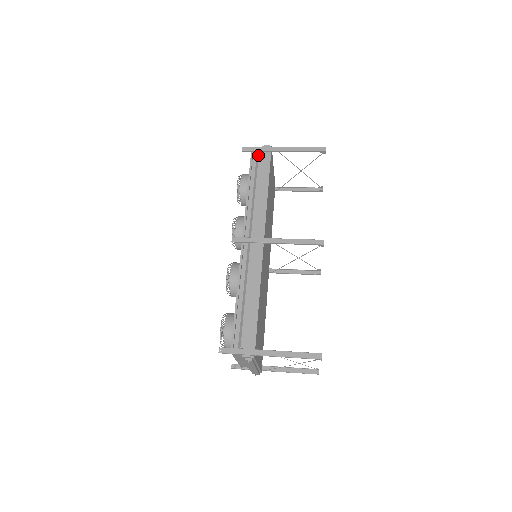
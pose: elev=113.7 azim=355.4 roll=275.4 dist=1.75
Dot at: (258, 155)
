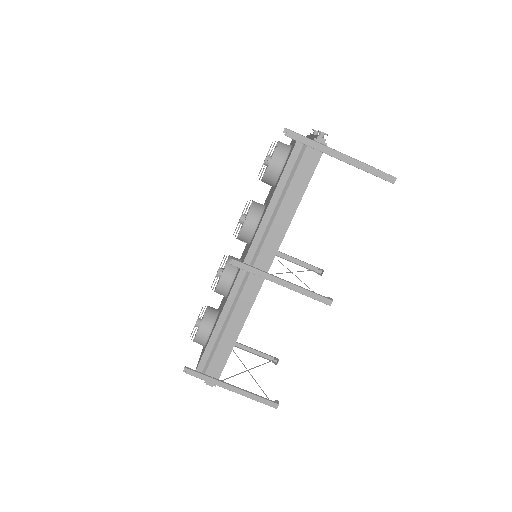
Dot at: (304, 150)
